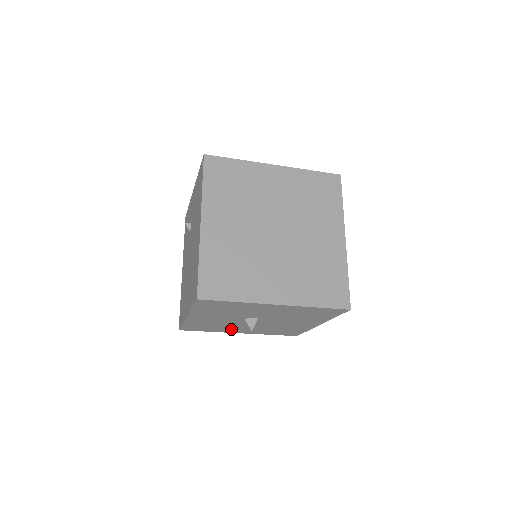
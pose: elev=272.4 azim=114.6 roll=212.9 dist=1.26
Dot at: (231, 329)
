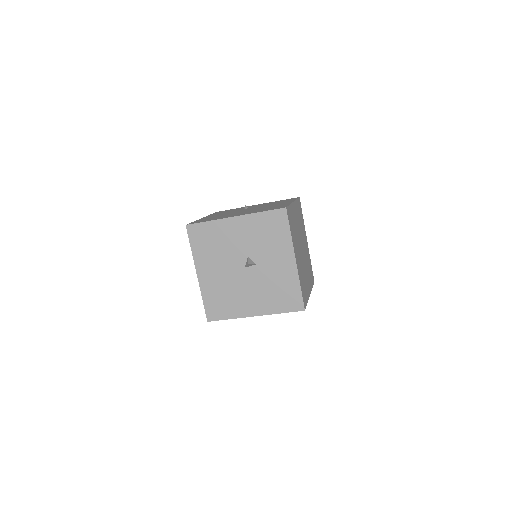
Dot at: (208, 262)
